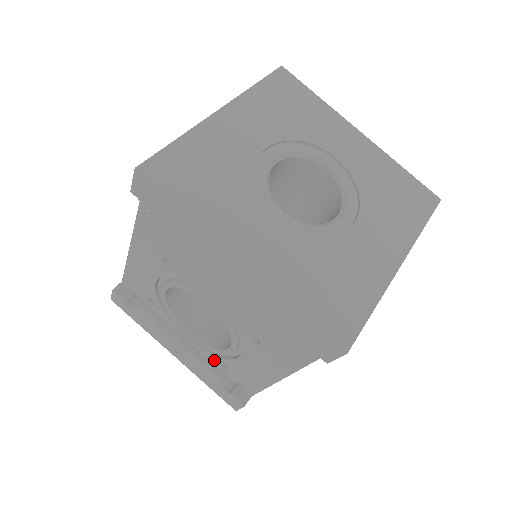
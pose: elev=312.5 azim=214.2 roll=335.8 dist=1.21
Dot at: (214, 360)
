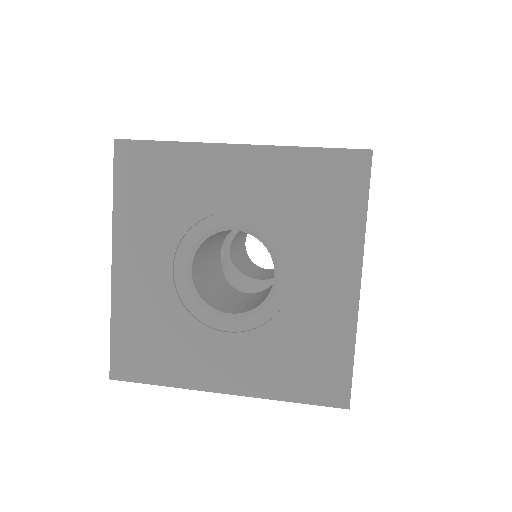
Dot at: occluded
